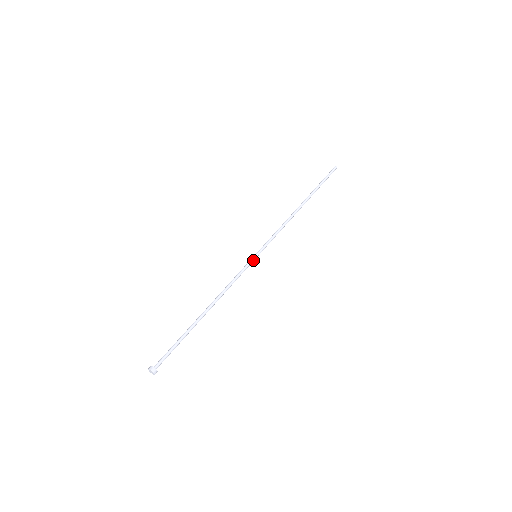
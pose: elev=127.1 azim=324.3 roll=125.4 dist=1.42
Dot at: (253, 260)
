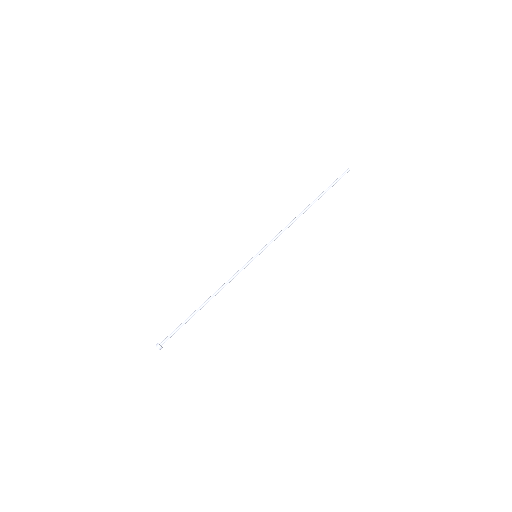
Dot at: occluded
